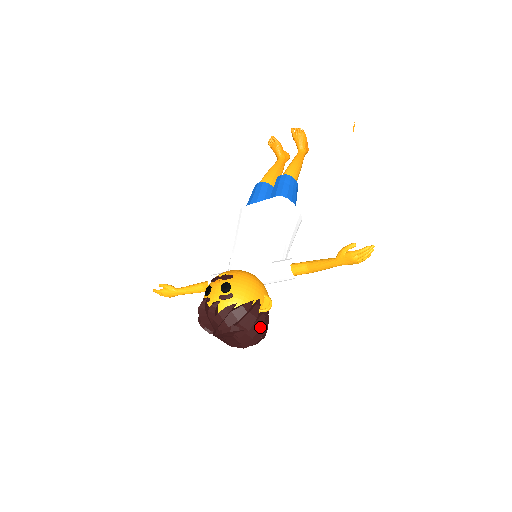
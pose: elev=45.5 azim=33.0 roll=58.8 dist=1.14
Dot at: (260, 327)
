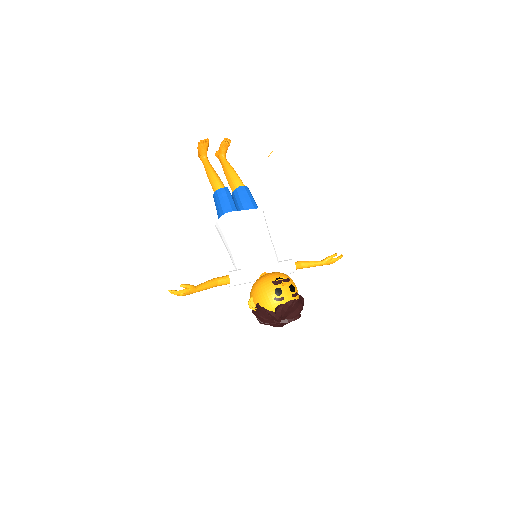
Dot at: occluded
